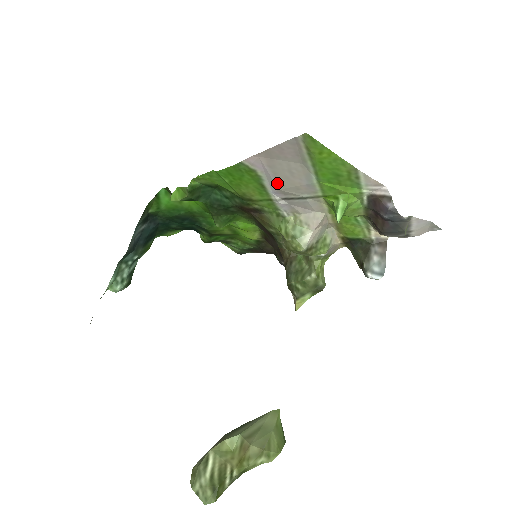
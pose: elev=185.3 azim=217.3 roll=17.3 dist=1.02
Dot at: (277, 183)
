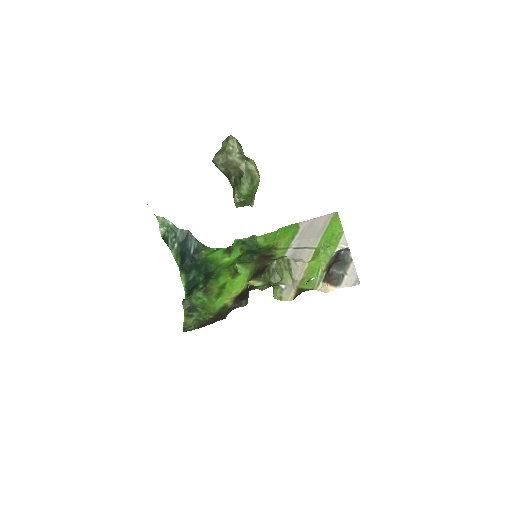
Dot at: (303, 236)
